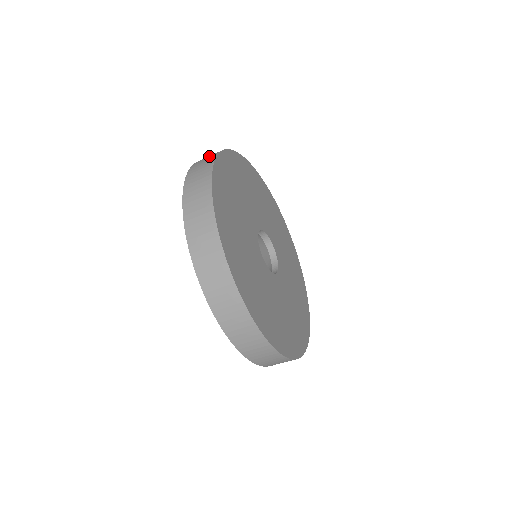
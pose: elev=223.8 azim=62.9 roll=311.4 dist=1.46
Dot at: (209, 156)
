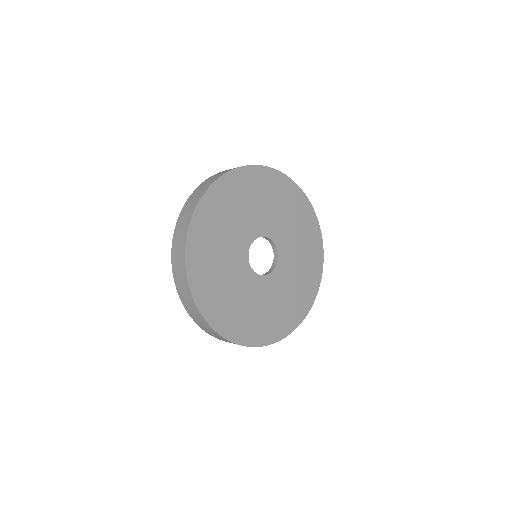
Dot at: occluded
